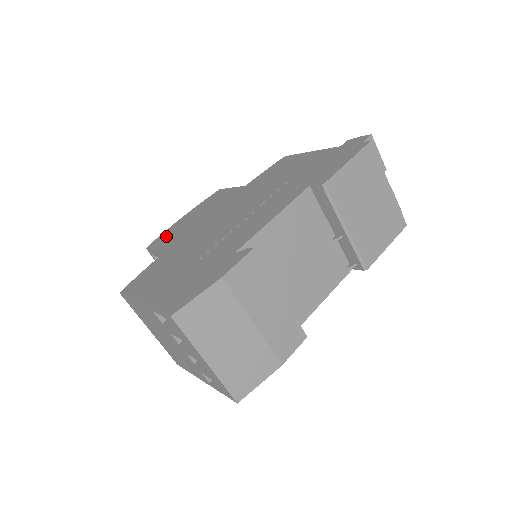
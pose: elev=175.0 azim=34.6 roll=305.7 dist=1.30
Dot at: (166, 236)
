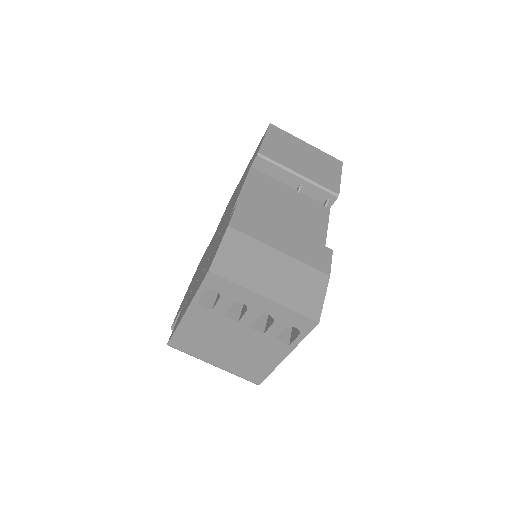
Dot at: occluded
